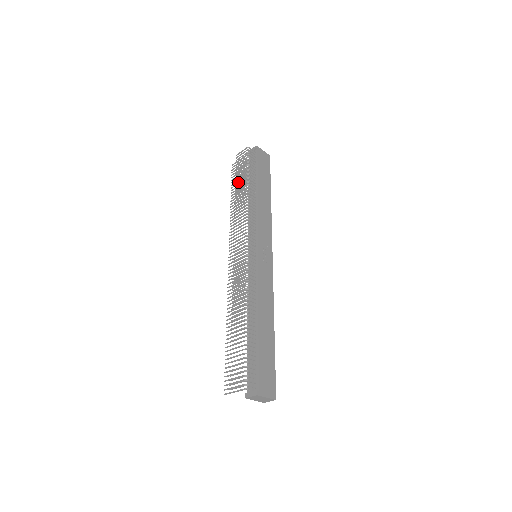
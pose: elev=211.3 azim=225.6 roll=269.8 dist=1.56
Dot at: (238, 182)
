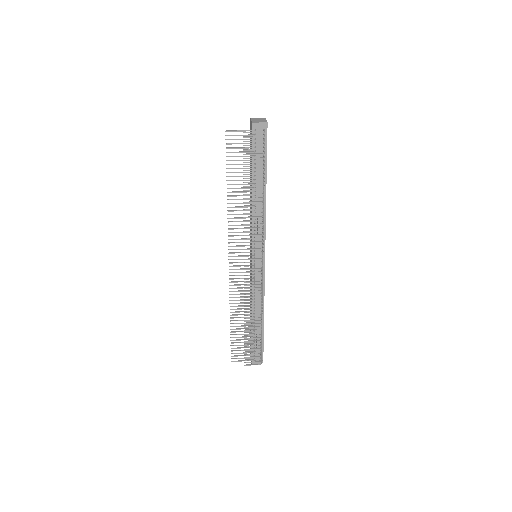
Dot at: occluded
